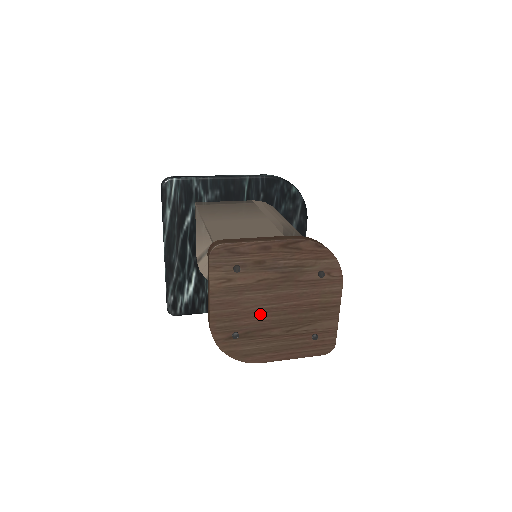
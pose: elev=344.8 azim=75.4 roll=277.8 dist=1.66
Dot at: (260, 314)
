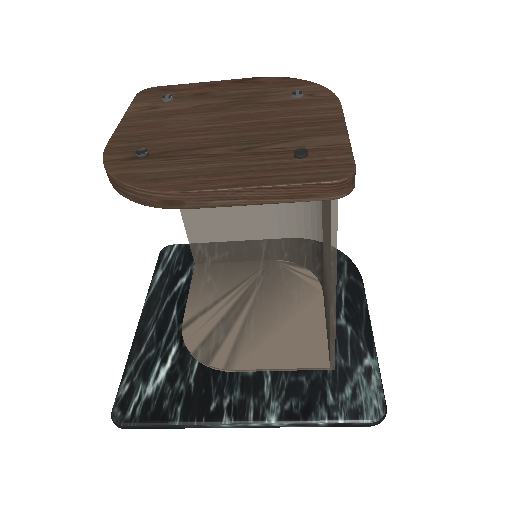
Dot at: (193, 134)
